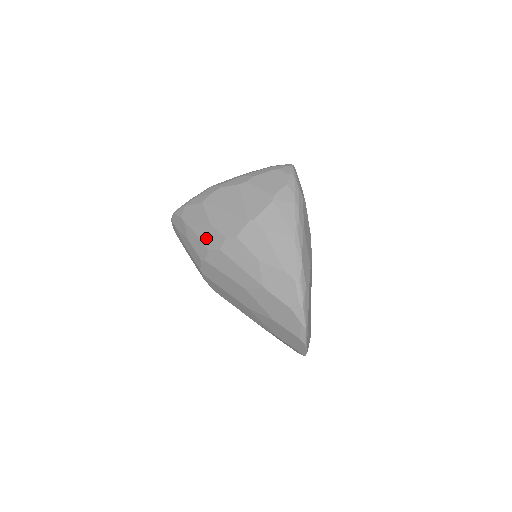
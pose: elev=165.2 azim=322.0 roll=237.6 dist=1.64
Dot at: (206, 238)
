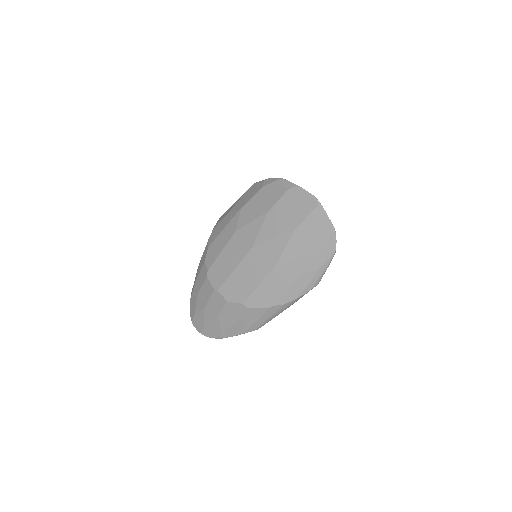
Dot at: (202, 264)
